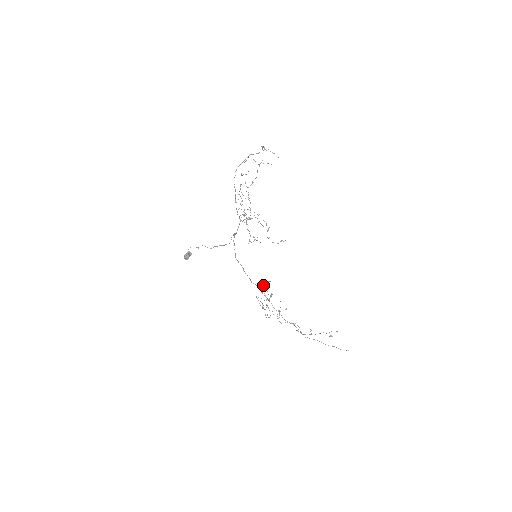
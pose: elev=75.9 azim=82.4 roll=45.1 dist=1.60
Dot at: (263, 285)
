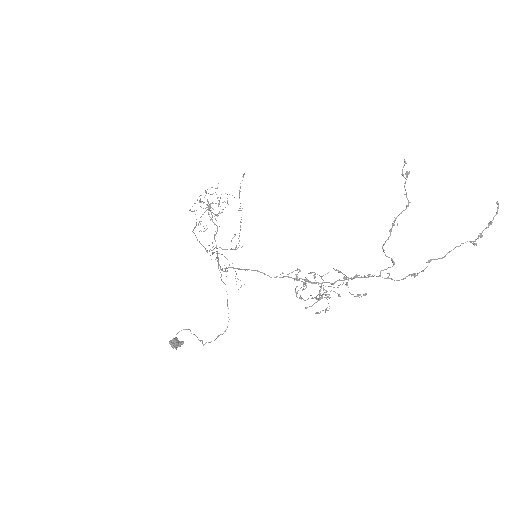
Dot at: occluded
